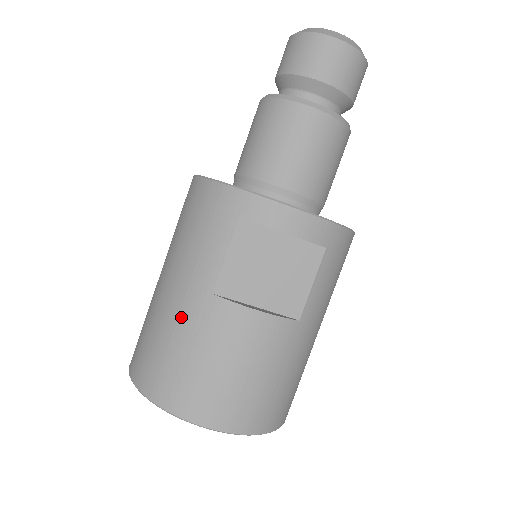
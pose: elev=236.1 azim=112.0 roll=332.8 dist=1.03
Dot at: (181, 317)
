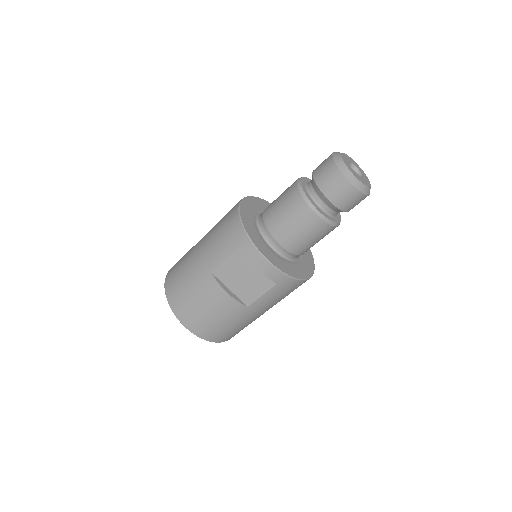
Dot at: (194, 272)
